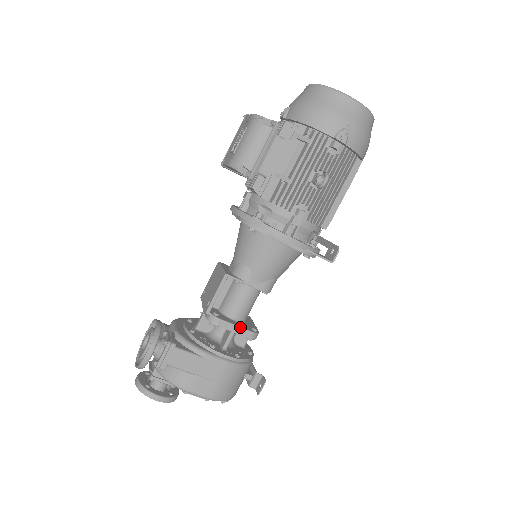
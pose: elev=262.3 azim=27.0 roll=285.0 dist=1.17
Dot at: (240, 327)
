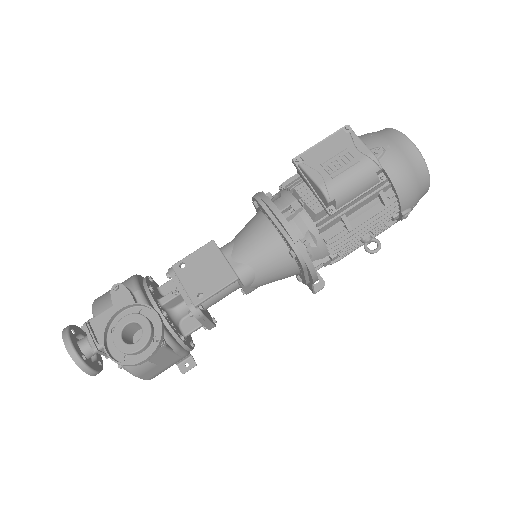
Dot at: (211, 322)
